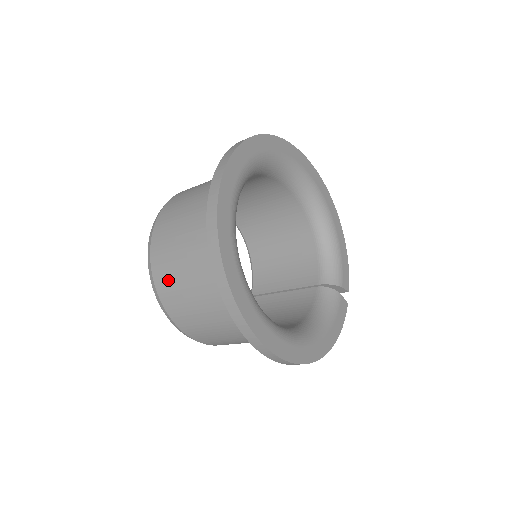
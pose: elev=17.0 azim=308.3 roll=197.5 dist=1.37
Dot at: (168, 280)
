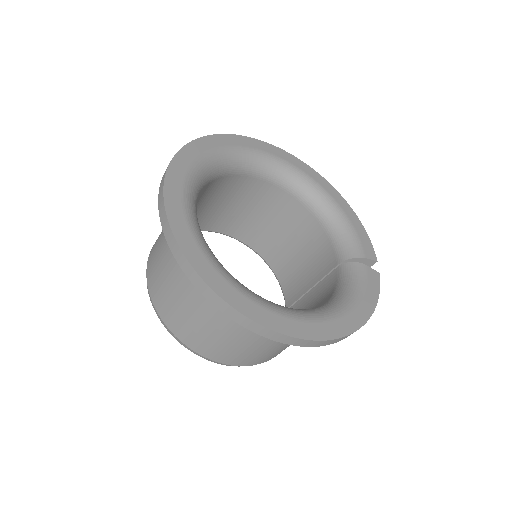
Dot at: (166, 304)
